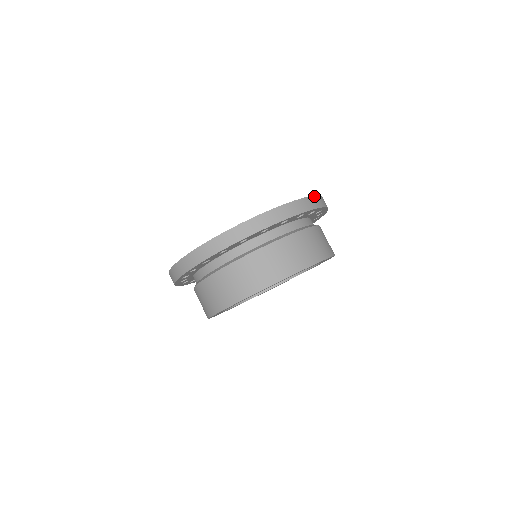
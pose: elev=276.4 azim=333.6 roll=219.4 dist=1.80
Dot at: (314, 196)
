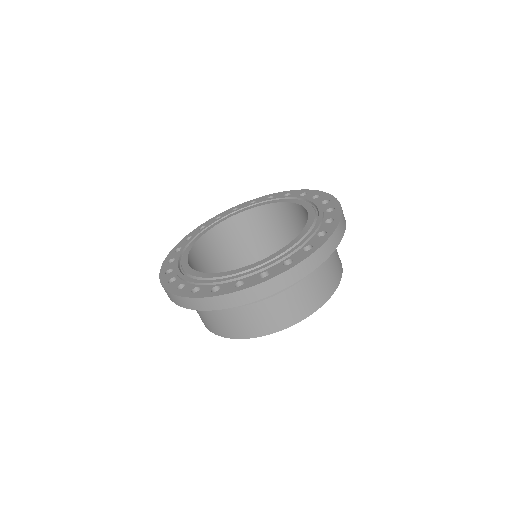
Dot at: (267, 281)
